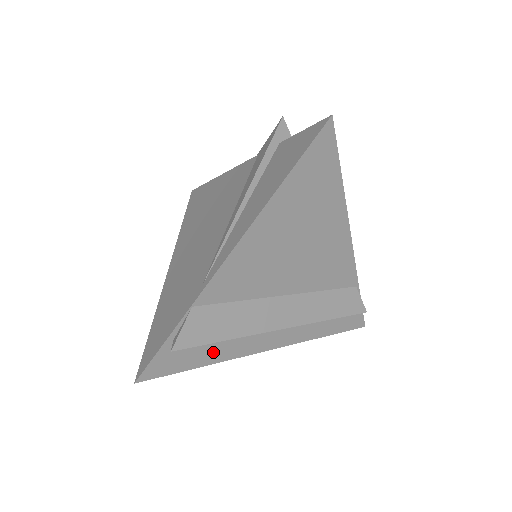
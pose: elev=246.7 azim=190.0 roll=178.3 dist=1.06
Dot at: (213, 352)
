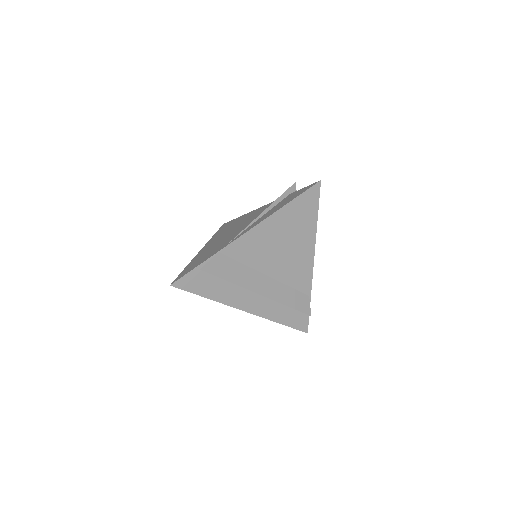
Dot at: (217, 291)
